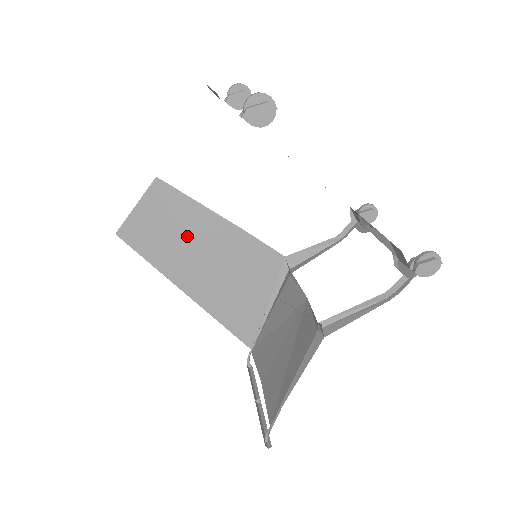
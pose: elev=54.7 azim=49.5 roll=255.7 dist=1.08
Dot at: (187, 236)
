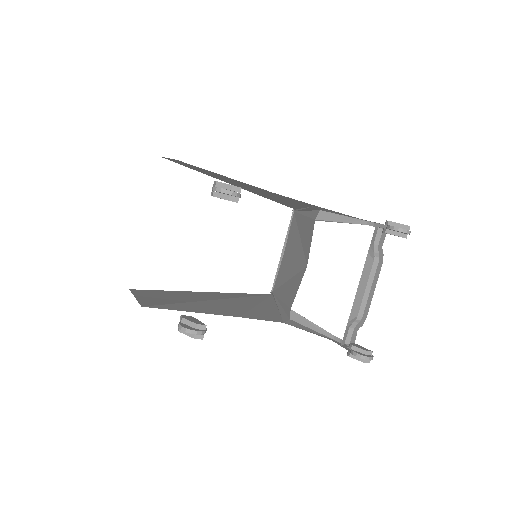
Dot at: (220, 178)
